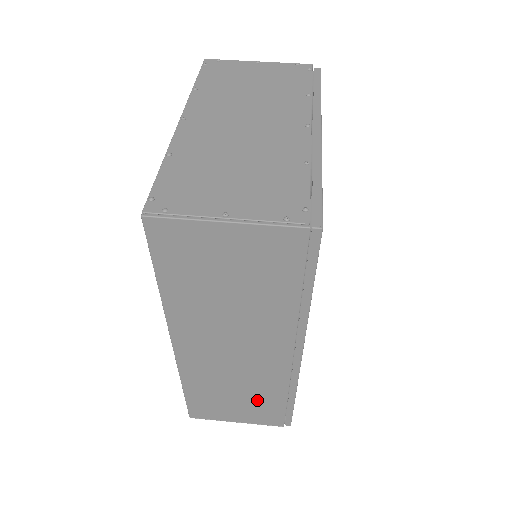
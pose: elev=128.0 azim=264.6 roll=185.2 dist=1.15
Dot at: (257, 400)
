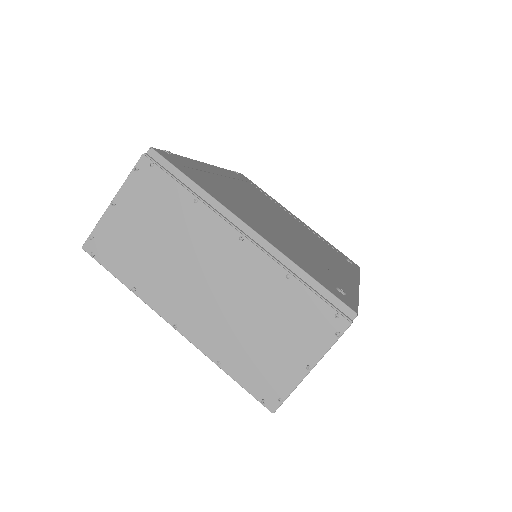
Dot at: occluded
